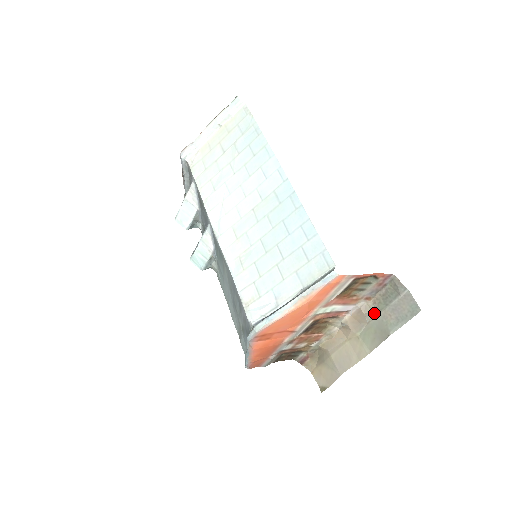
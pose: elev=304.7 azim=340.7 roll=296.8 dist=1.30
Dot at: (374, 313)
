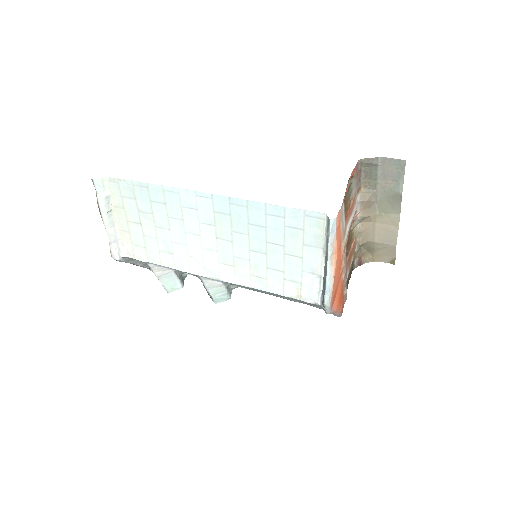
Dot at: (373, 192)
